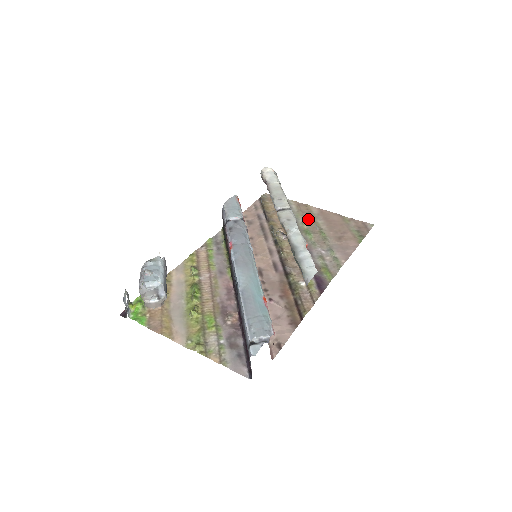
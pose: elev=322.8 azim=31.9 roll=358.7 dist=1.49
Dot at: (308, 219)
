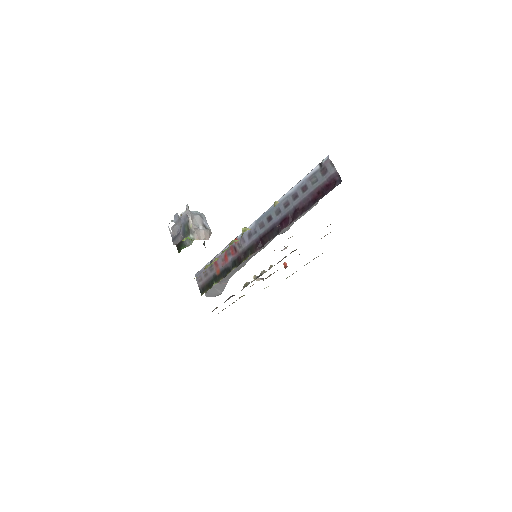
Dot at: occluded
